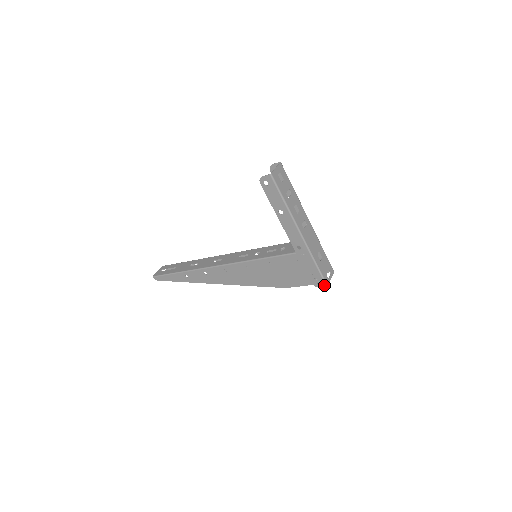
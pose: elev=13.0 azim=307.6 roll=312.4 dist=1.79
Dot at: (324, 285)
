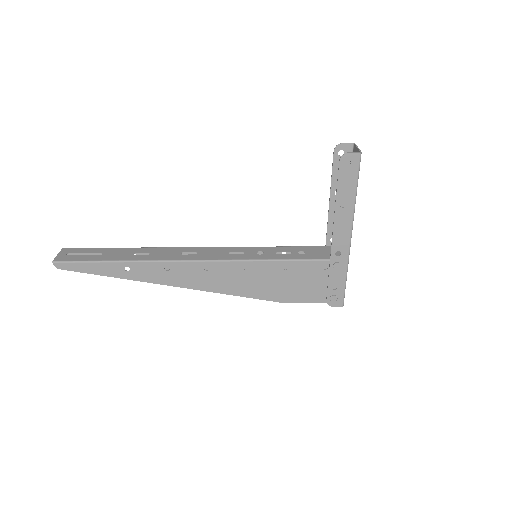
Dot at: (340, 304)
